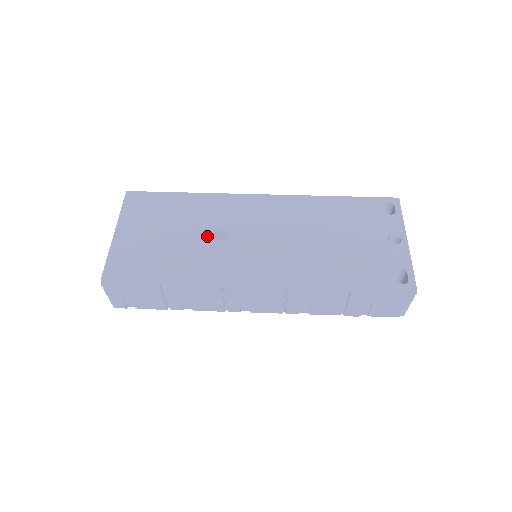
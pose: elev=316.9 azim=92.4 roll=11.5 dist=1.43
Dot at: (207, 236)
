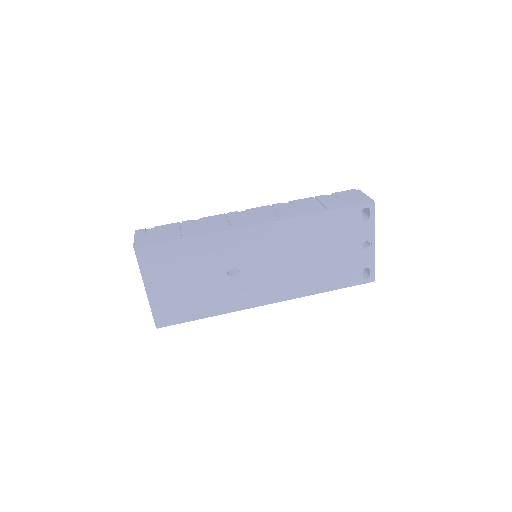
Dot at: (223, 276)
